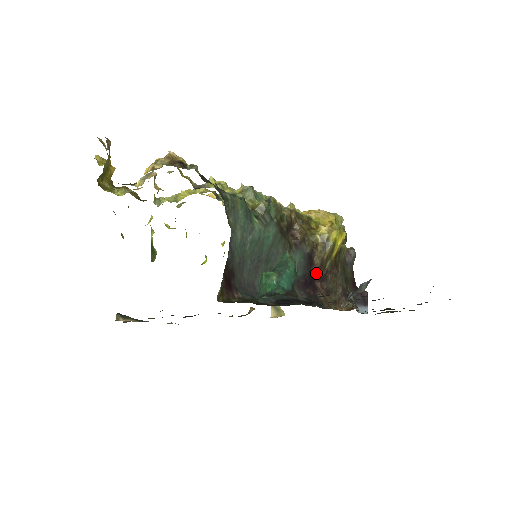
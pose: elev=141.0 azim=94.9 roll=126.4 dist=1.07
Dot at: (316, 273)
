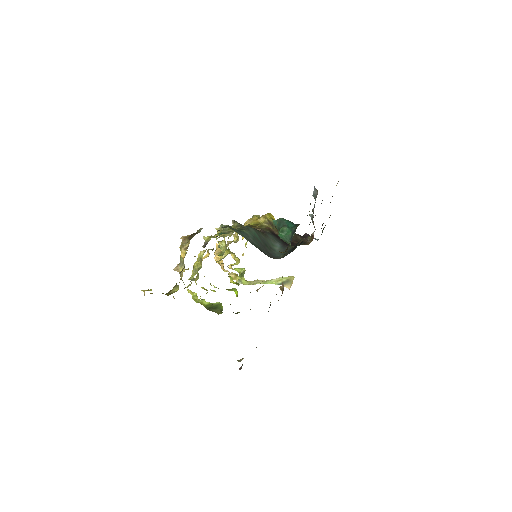
Dot at: occluded
